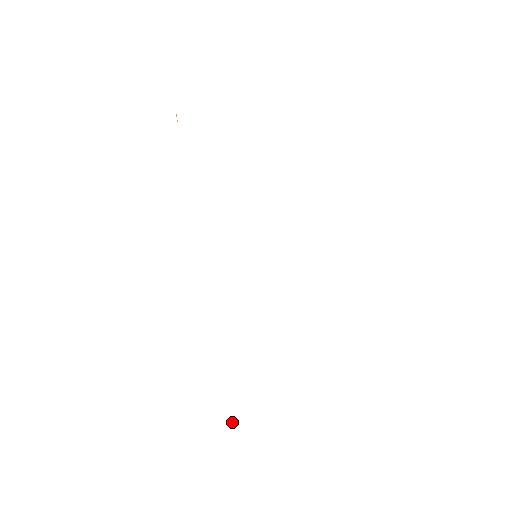
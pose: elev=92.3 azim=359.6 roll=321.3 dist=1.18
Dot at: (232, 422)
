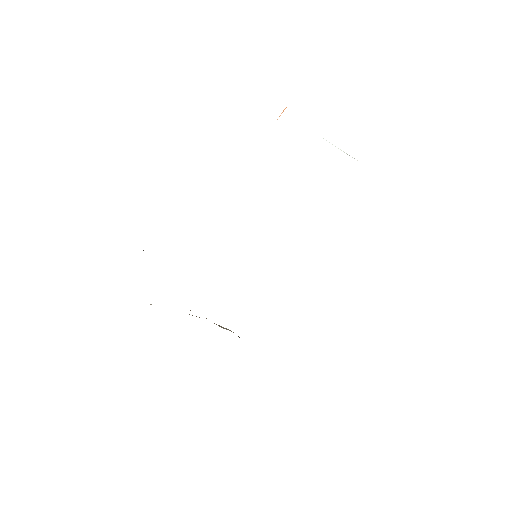
Dot at: occluded
